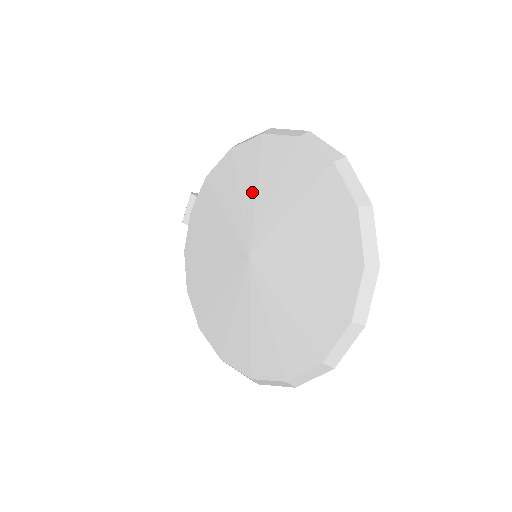
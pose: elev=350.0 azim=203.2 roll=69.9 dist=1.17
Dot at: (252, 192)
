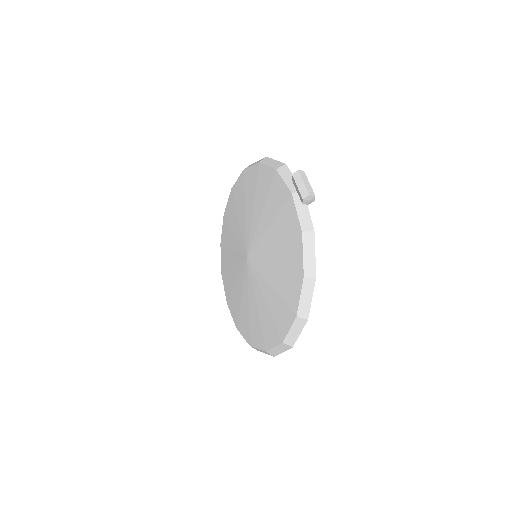
Dot at: (272, 282)
